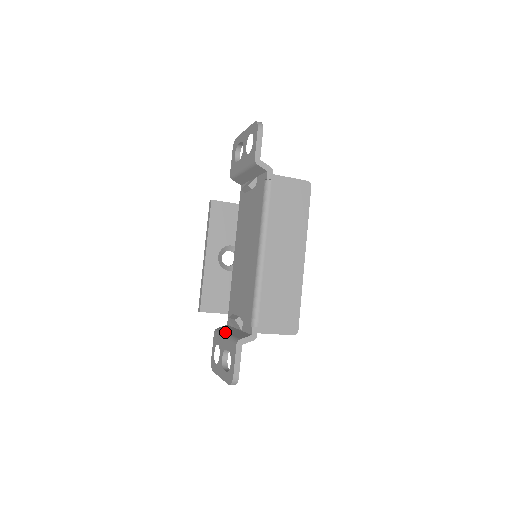
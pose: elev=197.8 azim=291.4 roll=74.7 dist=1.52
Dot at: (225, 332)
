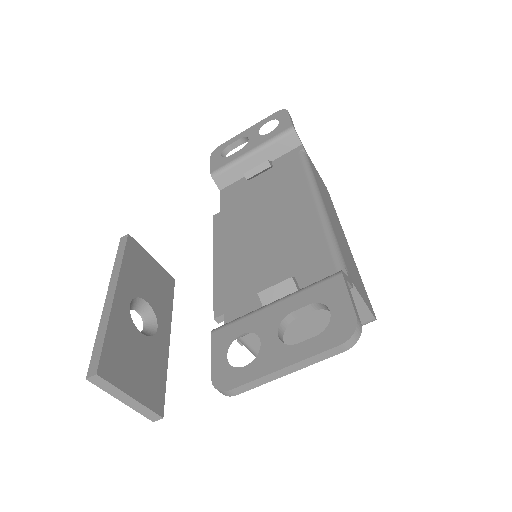
Dot at: occluded
